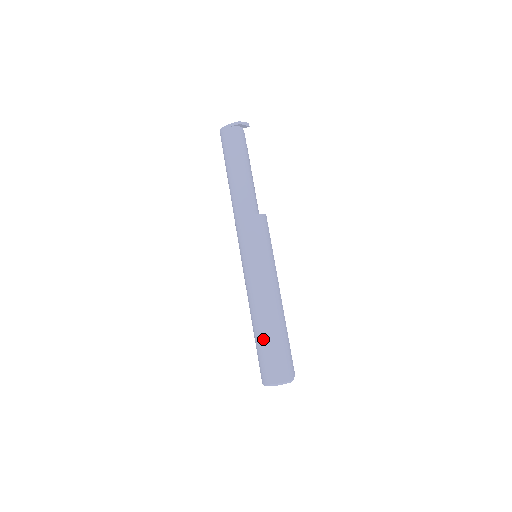
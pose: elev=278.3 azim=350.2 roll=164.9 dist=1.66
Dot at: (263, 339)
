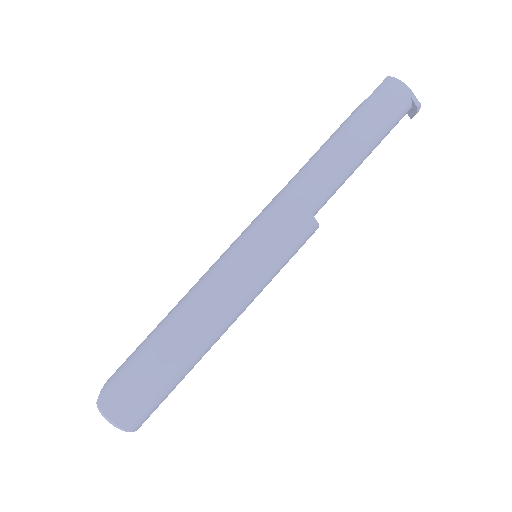
Dot at: (165, 365)
